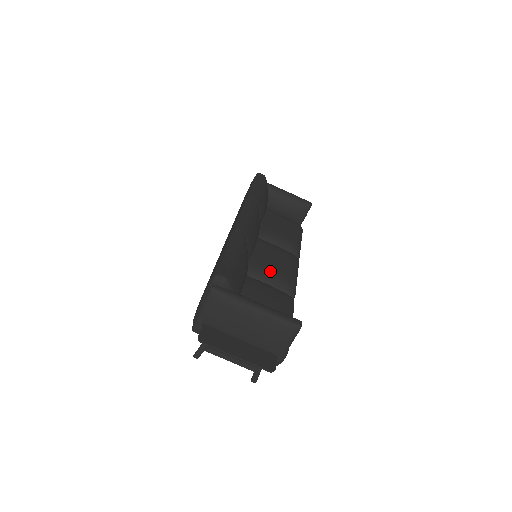
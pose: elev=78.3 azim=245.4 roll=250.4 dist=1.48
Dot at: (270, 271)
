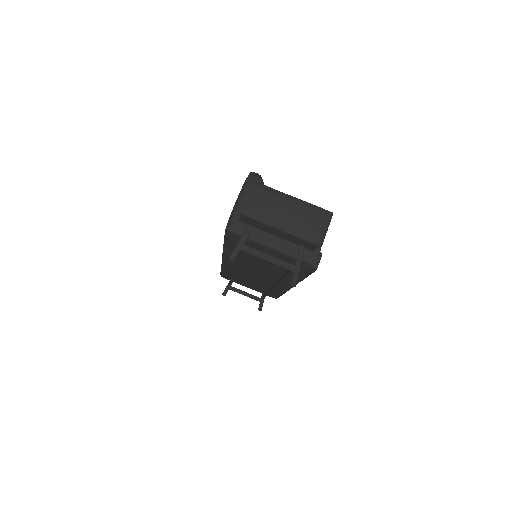
Dot at: occluded
